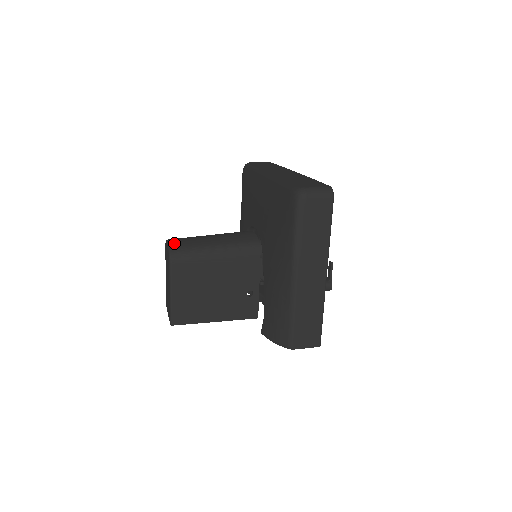
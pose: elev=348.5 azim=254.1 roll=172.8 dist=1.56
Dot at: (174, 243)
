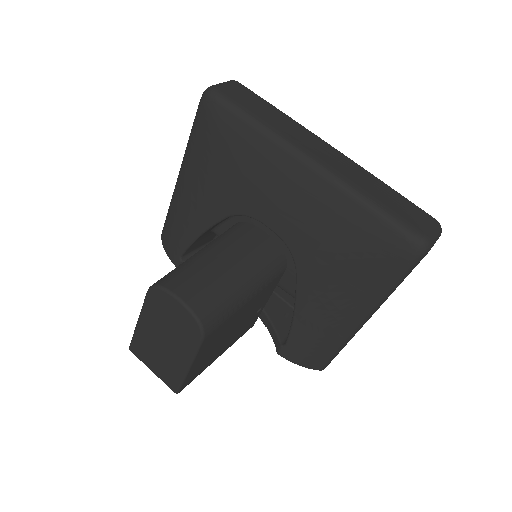
Dot at: (196, 303)
